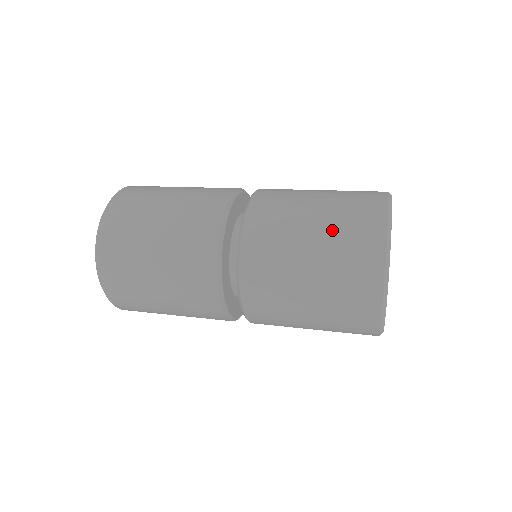
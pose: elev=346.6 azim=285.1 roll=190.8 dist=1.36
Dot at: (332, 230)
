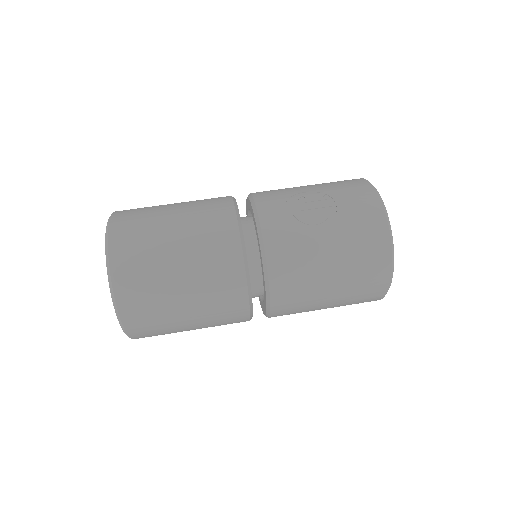
Dot at: (344, 303)
